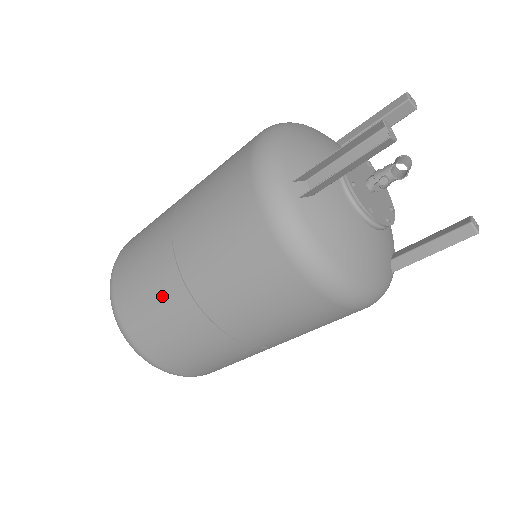
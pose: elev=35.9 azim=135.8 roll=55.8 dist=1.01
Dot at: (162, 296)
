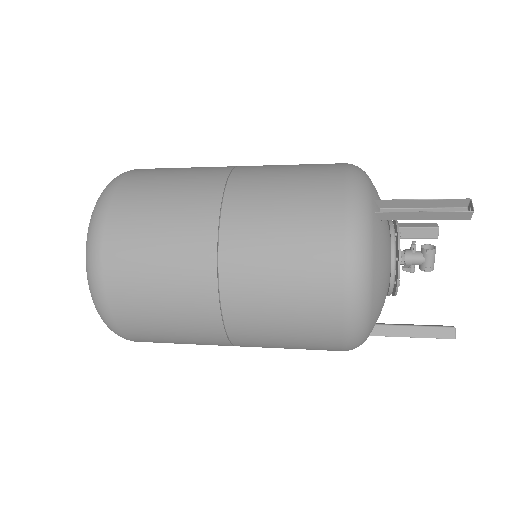
Dot at: occluded
